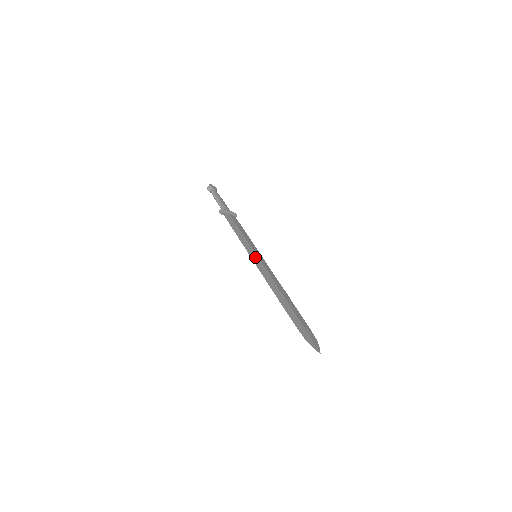
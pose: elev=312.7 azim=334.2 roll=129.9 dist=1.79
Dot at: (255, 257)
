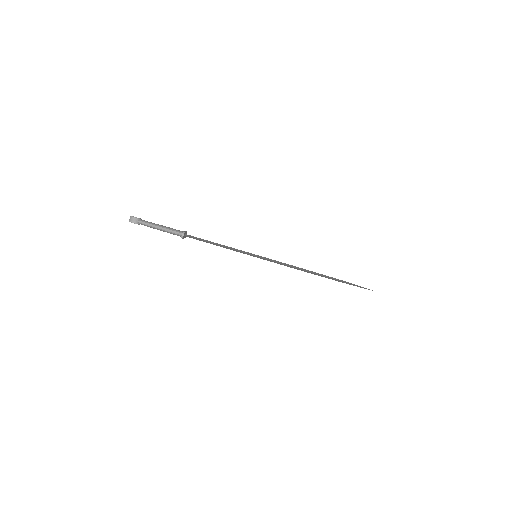
Dot at: (260, 257)
